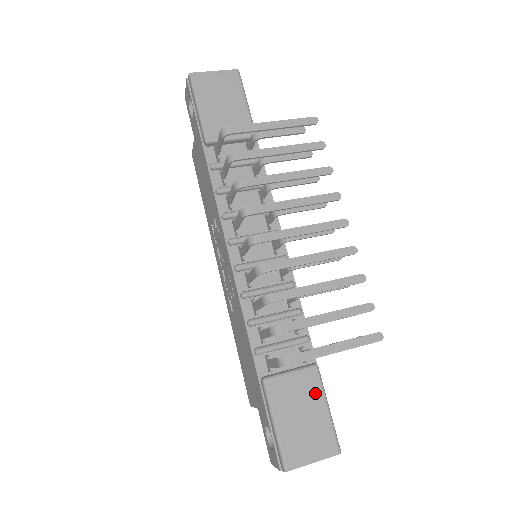
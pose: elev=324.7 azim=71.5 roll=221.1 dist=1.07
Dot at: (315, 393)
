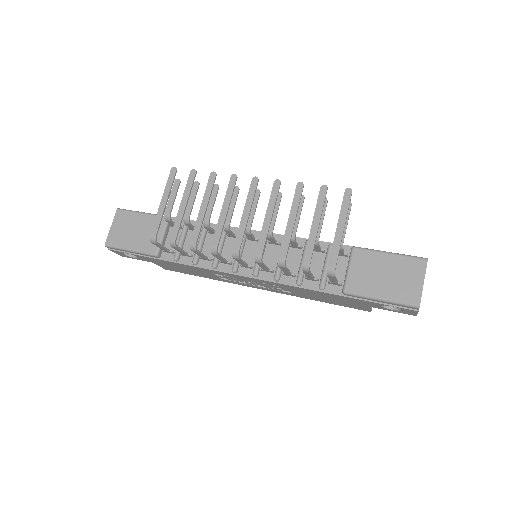
Dot at: (373, 258)
